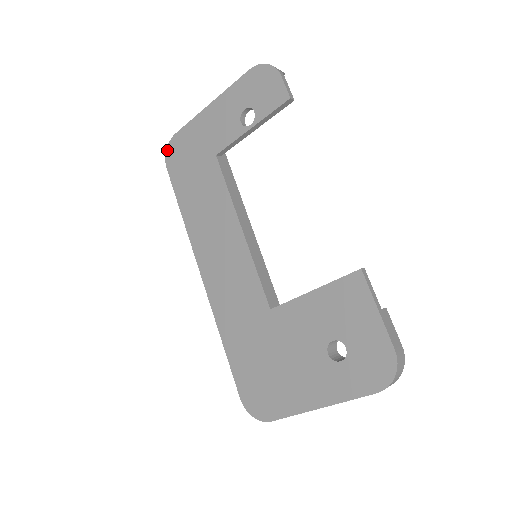
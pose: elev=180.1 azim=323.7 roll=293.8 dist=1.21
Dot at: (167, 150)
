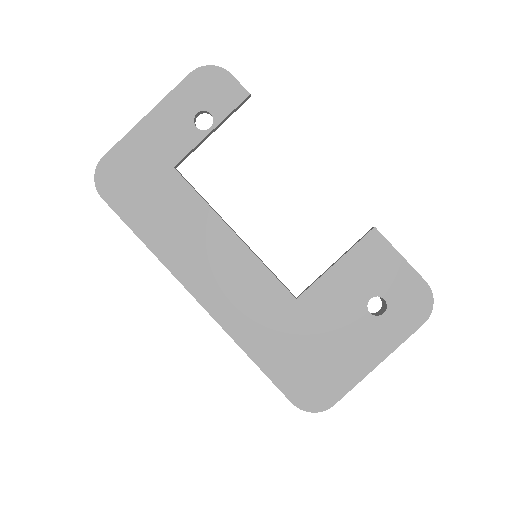
Dot at: (96, 178)
